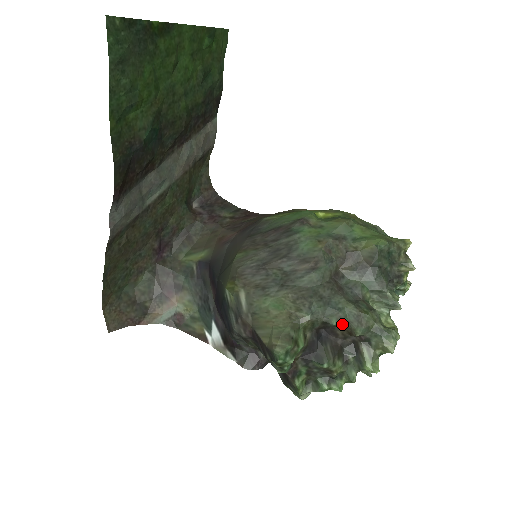
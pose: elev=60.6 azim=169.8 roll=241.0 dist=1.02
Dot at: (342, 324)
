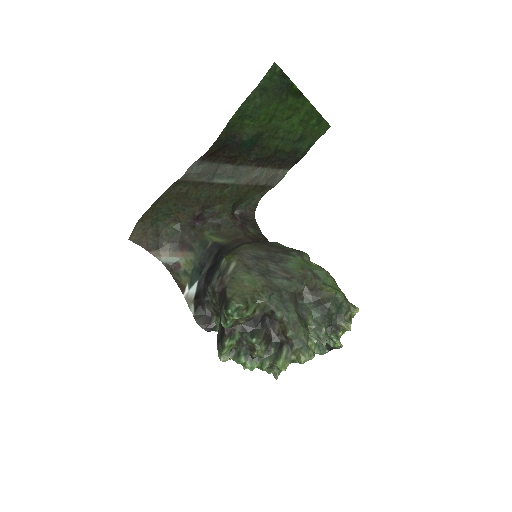
Dot at: (283, 321)
